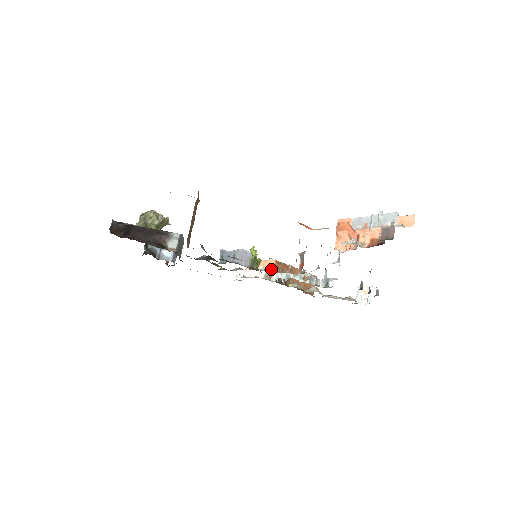
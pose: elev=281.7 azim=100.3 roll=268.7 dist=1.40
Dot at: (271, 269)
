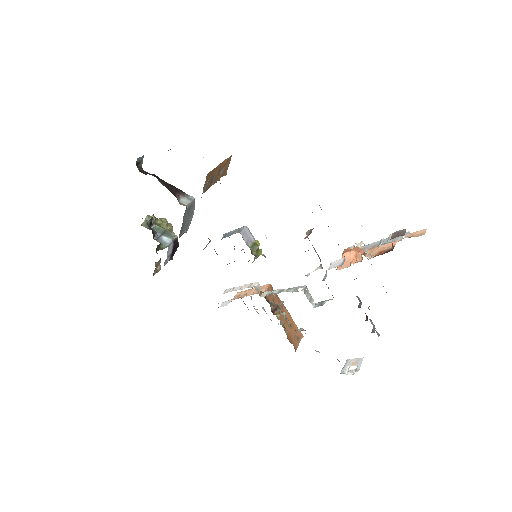
Dot at: (263, 290)
